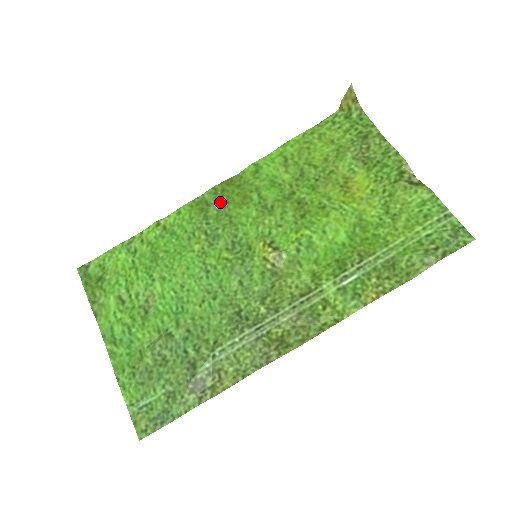
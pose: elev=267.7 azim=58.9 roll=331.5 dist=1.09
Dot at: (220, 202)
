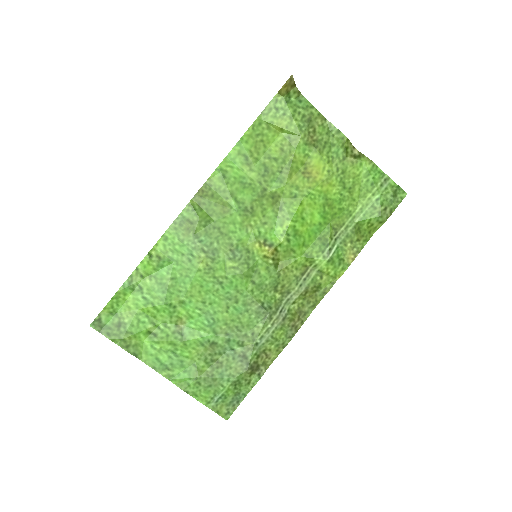
Dot at: (203, 217)
